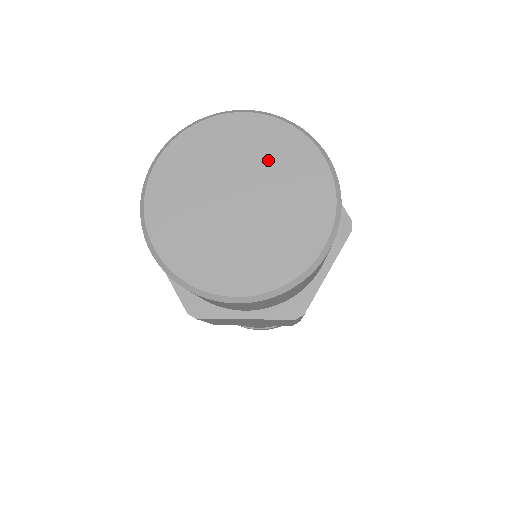
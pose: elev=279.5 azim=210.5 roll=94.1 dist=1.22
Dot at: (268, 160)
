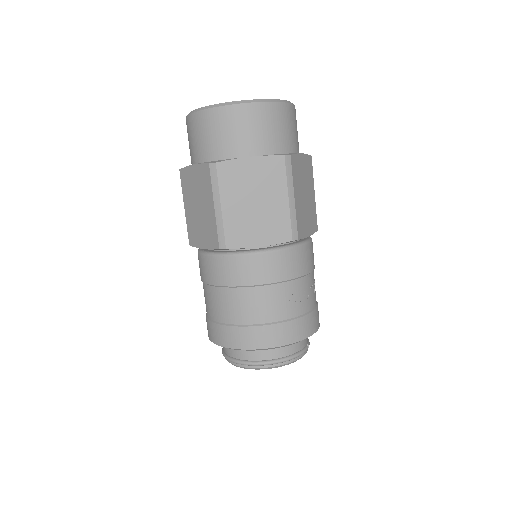
Dot at: occluded
